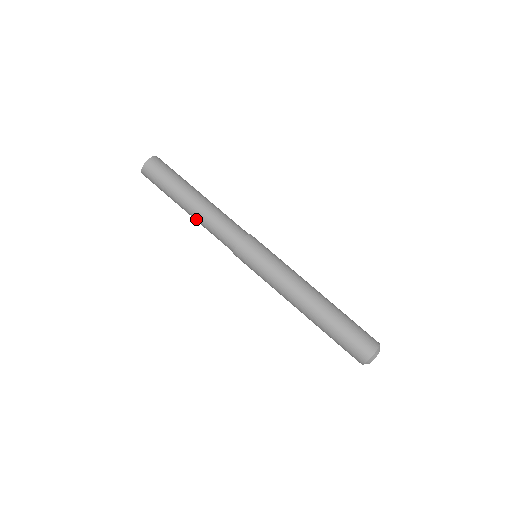
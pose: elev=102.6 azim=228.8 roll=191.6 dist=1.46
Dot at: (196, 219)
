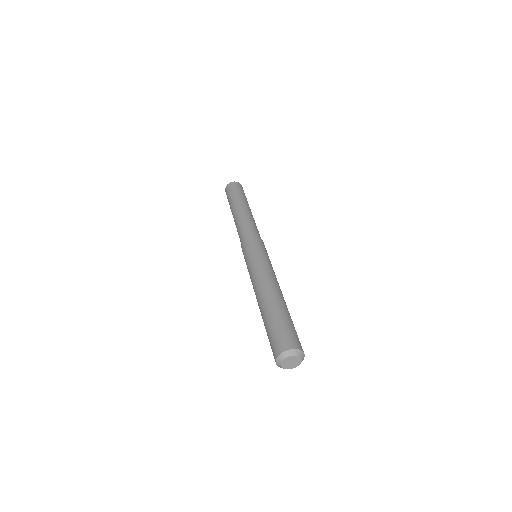
Dot at: (236, 218)
